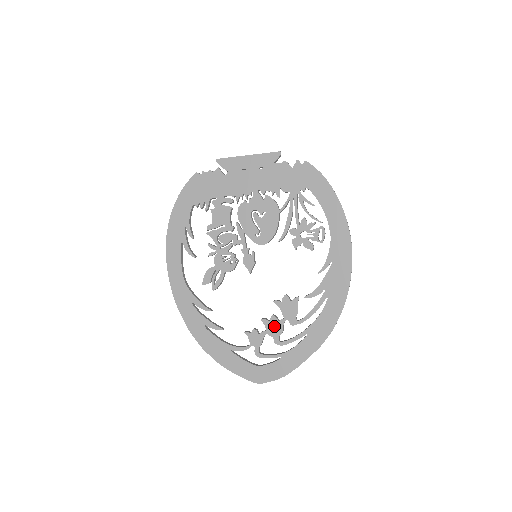
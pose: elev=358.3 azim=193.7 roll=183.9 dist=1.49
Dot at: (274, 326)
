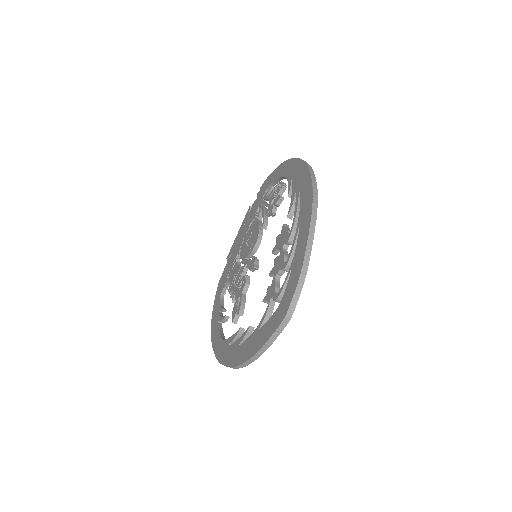
Dot at: (278, 263)
